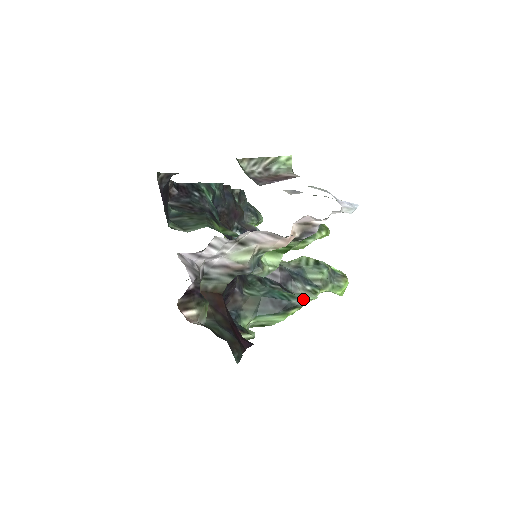
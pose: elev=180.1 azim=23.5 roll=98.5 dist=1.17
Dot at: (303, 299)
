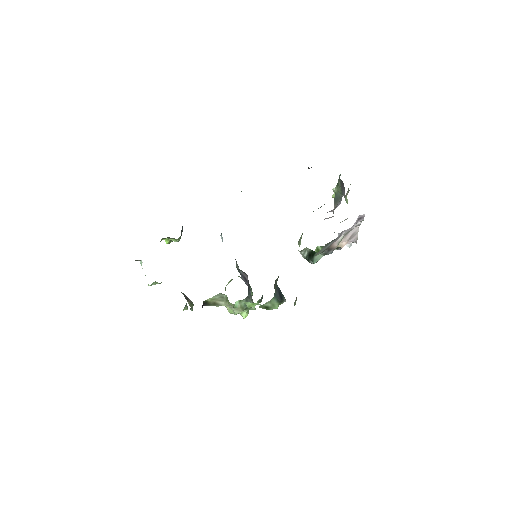
Dot at: occluded
